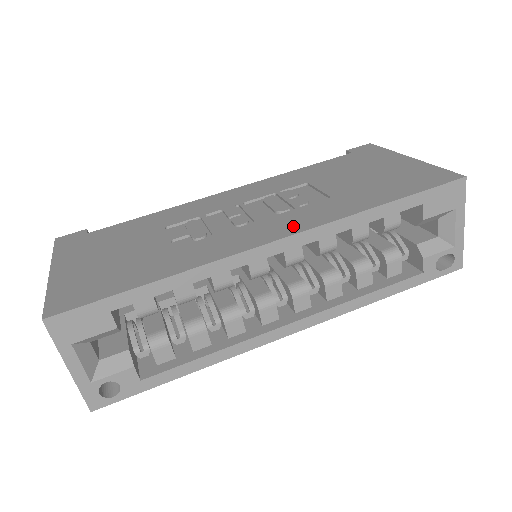
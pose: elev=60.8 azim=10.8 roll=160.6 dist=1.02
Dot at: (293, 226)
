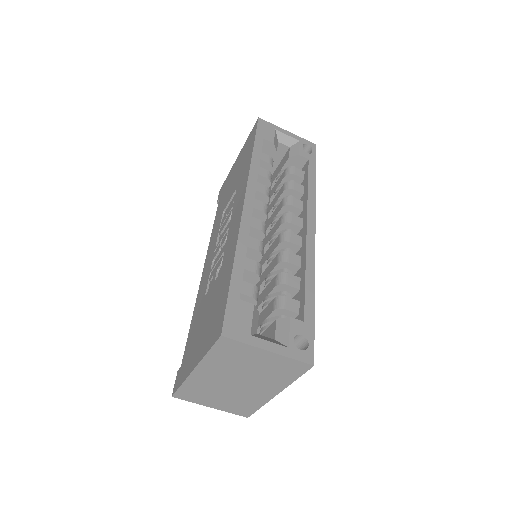
Dot at: (241, 197)
